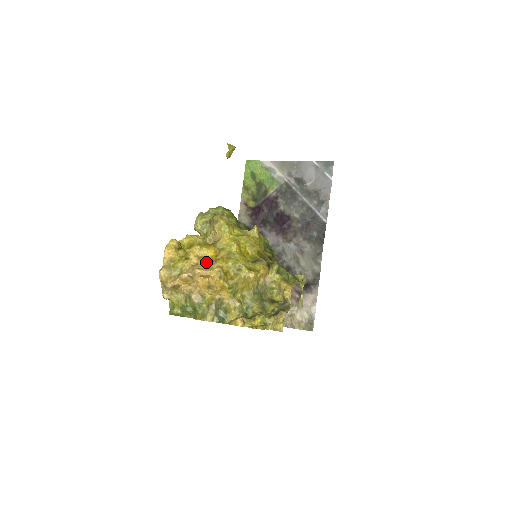
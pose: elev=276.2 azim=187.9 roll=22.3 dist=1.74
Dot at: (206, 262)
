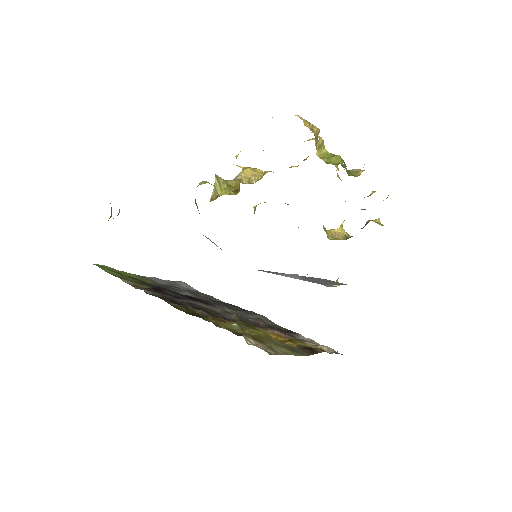
Dot at: occluded
